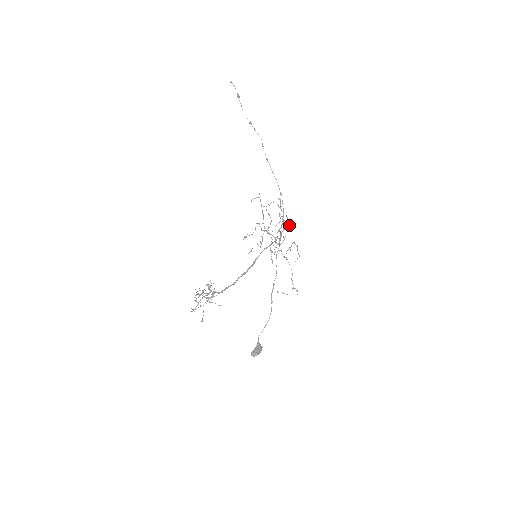
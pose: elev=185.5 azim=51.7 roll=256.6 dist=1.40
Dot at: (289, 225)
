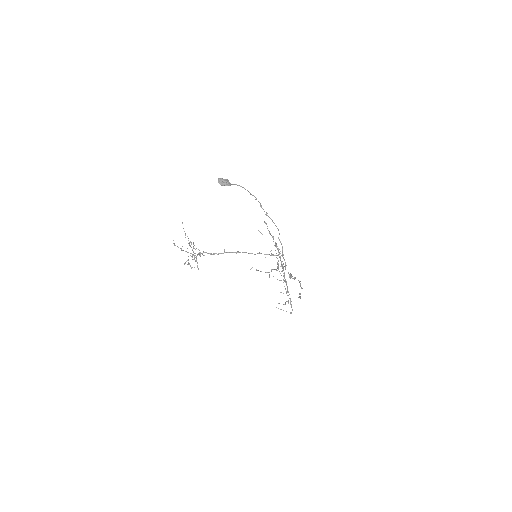
Dot at: (290, 304)
